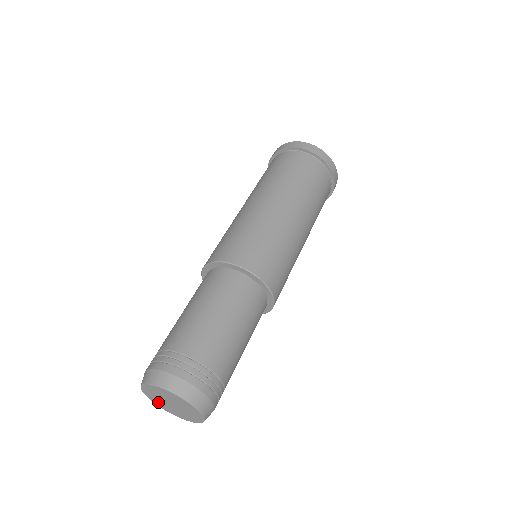
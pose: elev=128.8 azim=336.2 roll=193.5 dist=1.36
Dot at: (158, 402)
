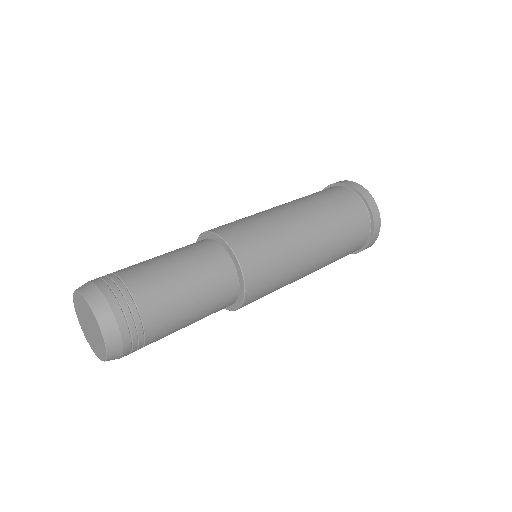
Dot at: (87, 335)
